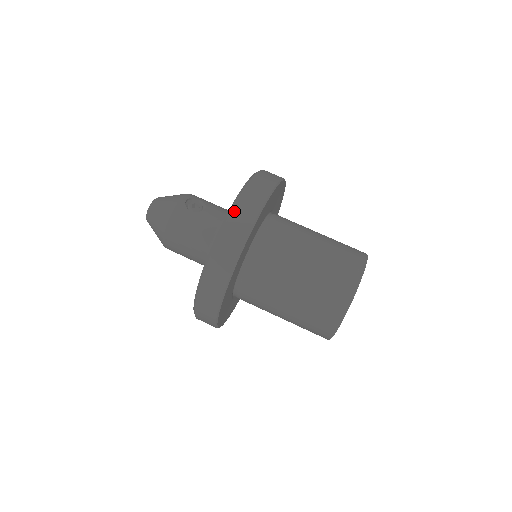
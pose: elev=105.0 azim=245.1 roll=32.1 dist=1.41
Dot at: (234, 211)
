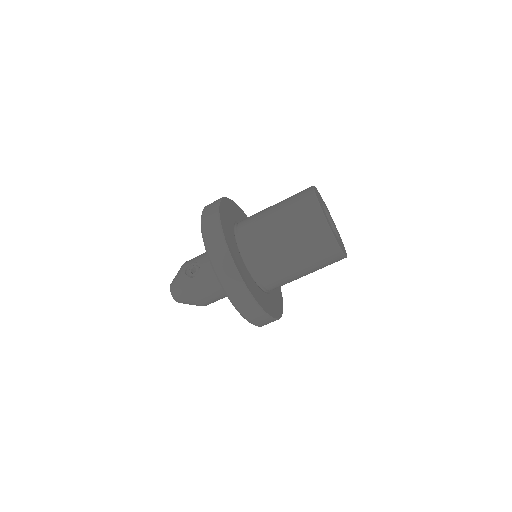
Dot at: (214, 263)
